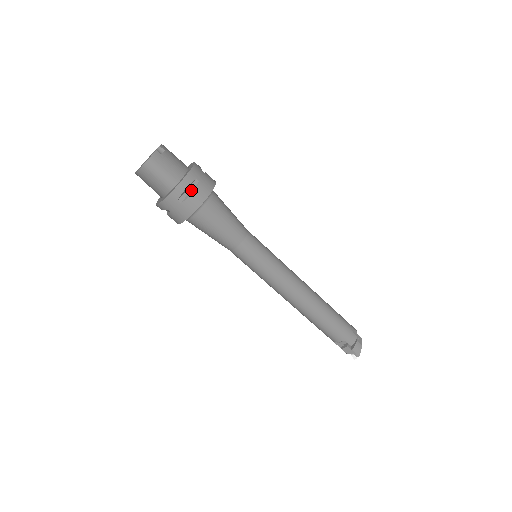
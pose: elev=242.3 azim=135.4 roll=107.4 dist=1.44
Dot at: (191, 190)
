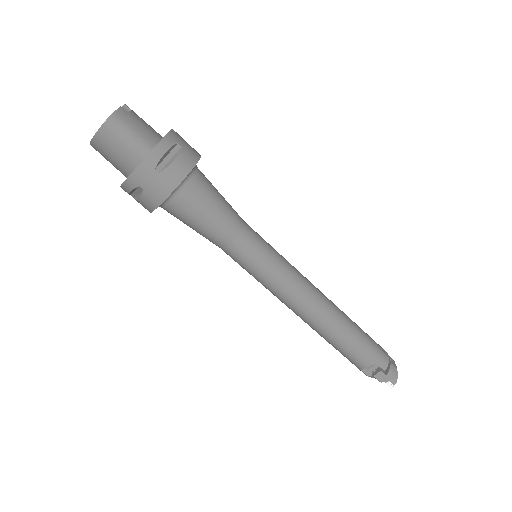
Dot at: (172, 157)
